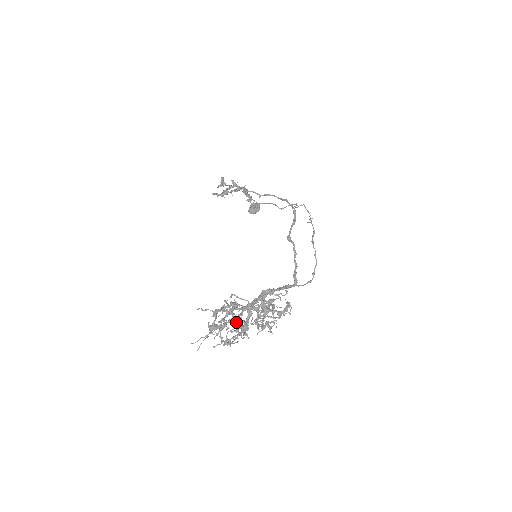
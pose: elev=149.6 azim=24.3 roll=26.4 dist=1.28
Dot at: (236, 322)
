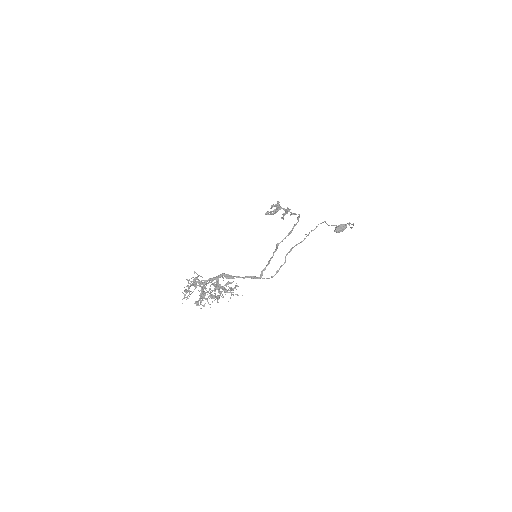
Dot at: occluded
